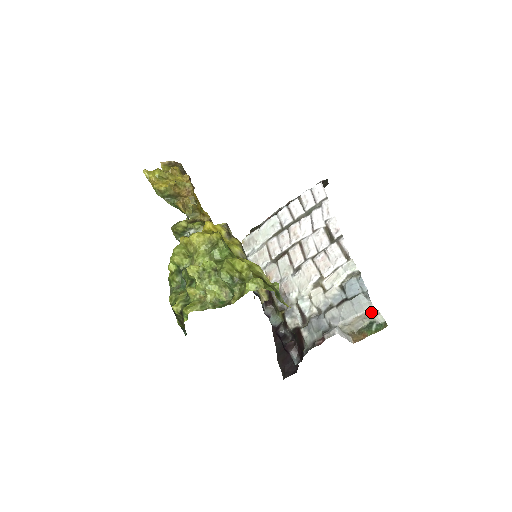
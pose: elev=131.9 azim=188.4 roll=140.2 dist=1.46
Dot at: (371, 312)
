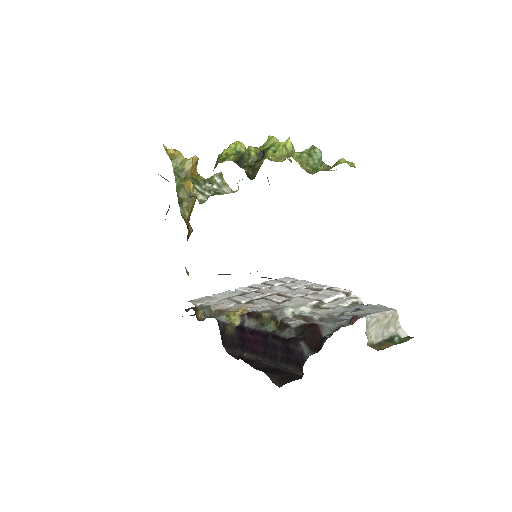
Dot at: (395, 319)
